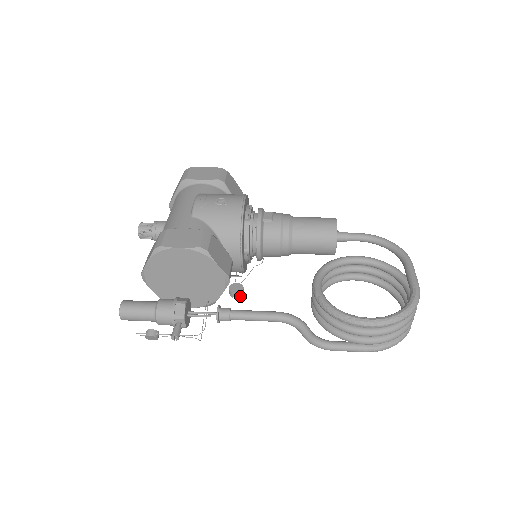
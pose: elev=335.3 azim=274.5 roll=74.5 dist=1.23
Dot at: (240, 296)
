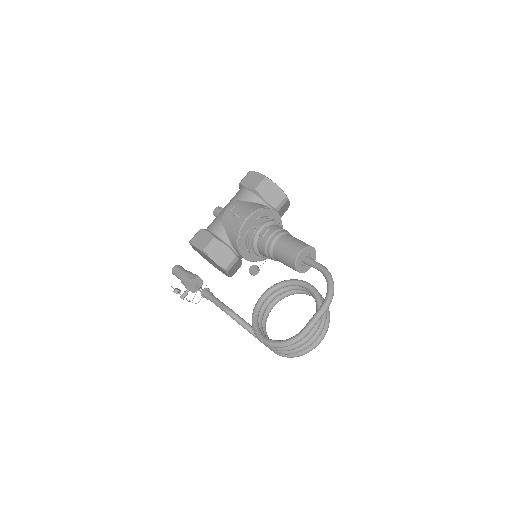
Dot at: (254, 275)
